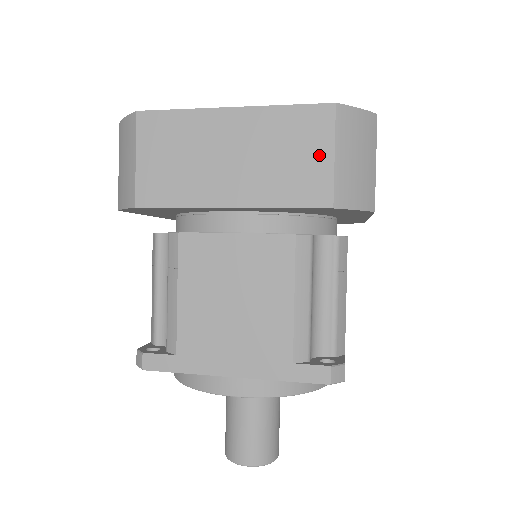
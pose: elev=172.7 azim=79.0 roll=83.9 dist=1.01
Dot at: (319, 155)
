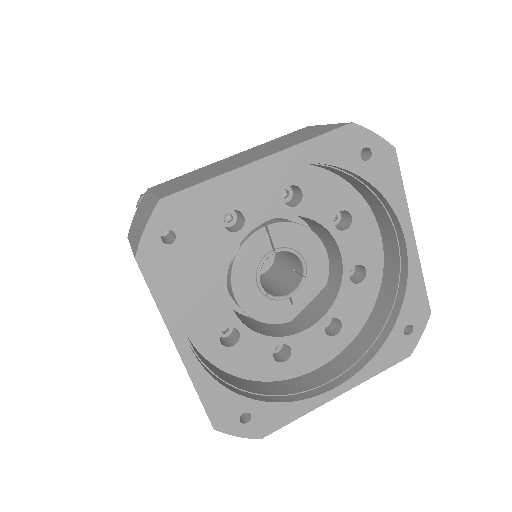
Dot at: occluded
